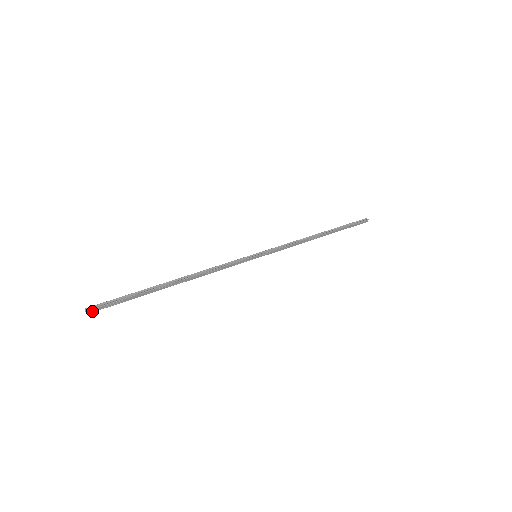
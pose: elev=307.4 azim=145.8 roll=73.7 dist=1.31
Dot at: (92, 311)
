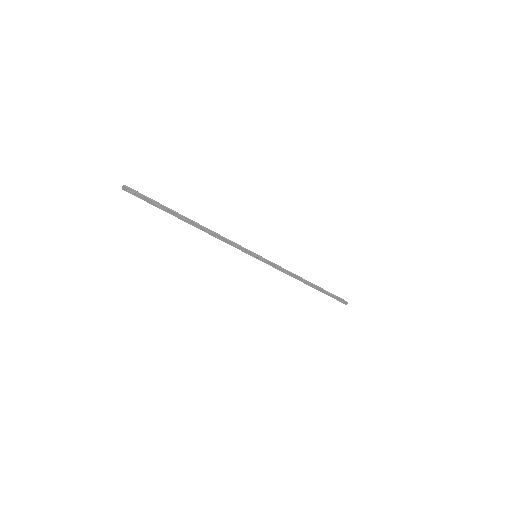
Dot at: (127, 190)
